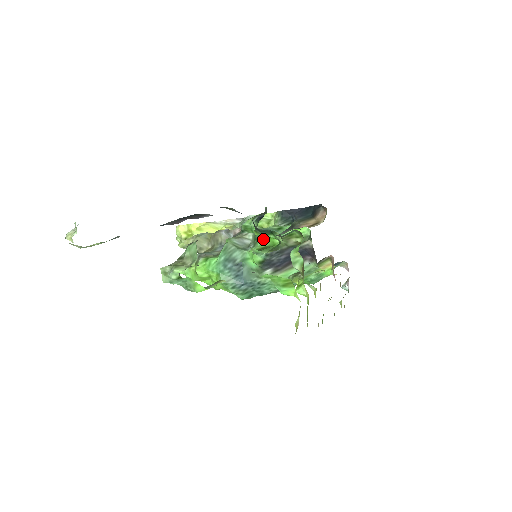
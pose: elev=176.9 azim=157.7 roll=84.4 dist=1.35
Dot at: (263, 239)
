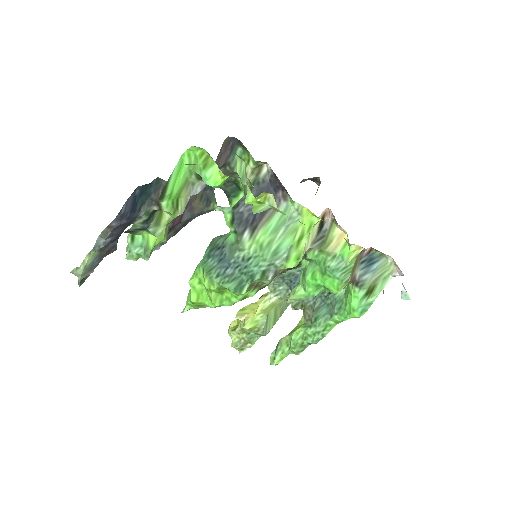
Dot at: occluded
